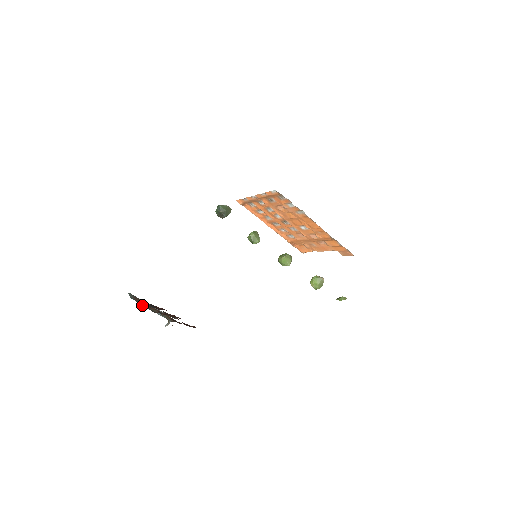
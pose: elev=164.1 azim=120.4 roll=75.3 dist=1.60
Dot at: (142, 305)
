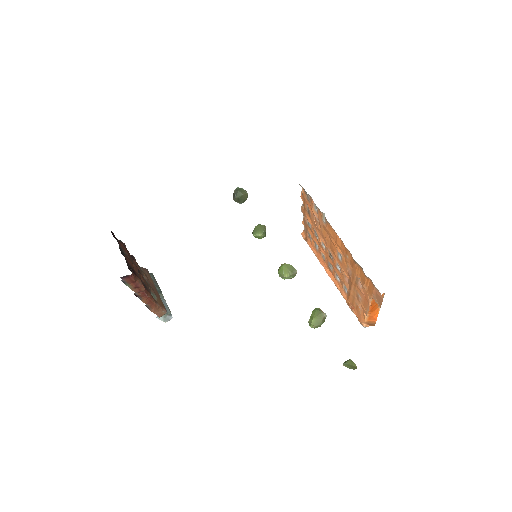
Dot at: occluded
